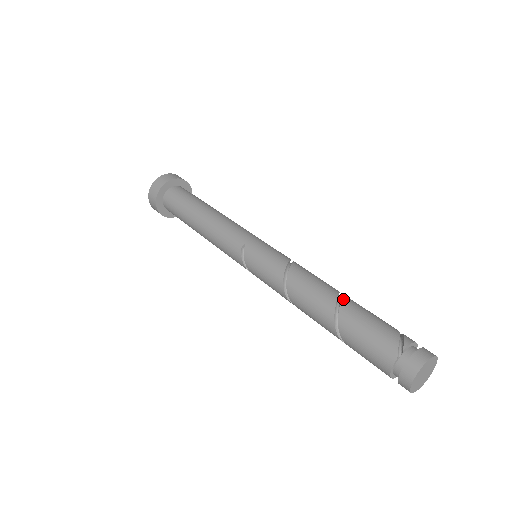
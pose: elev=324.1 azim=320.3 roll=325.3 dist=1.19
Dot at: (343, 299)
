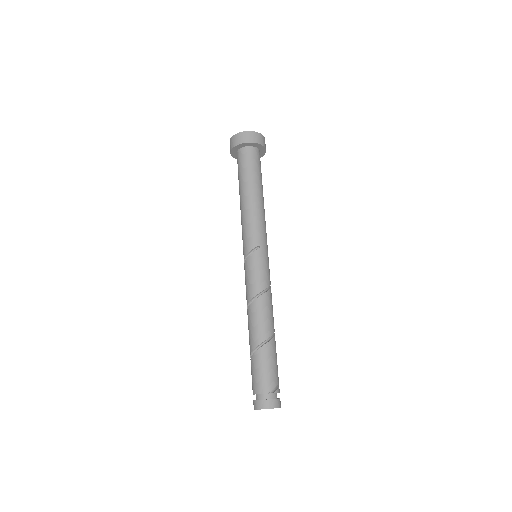
Dot at: (274, 338)
